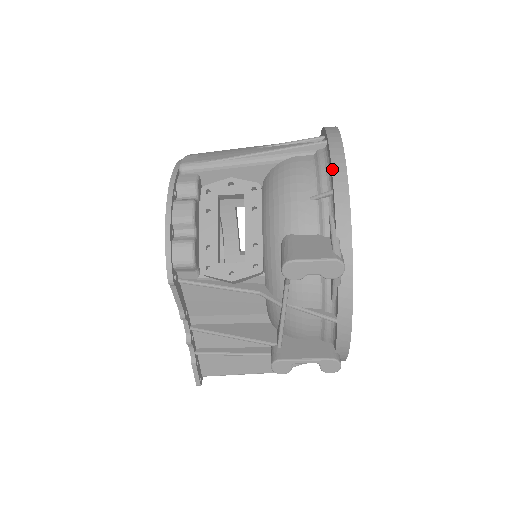
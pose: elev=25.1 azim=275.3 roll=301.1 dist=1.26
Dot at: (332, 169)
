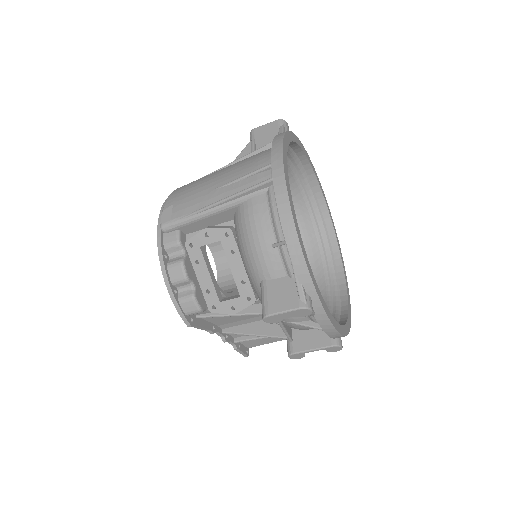
Dot at: (281, 222)
